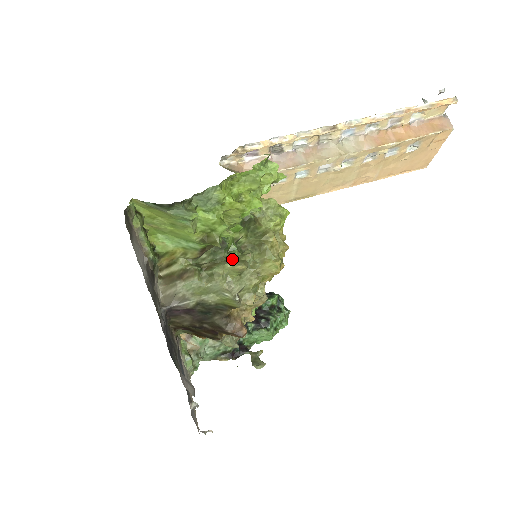
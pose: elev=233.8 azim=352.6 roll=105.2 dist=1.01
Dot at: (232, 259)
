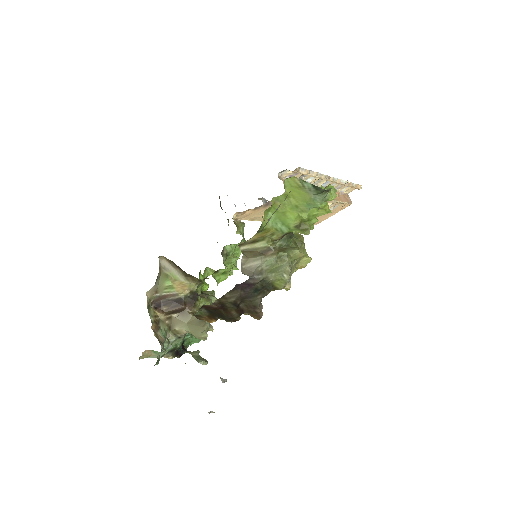
Dot at: (293, 248)
